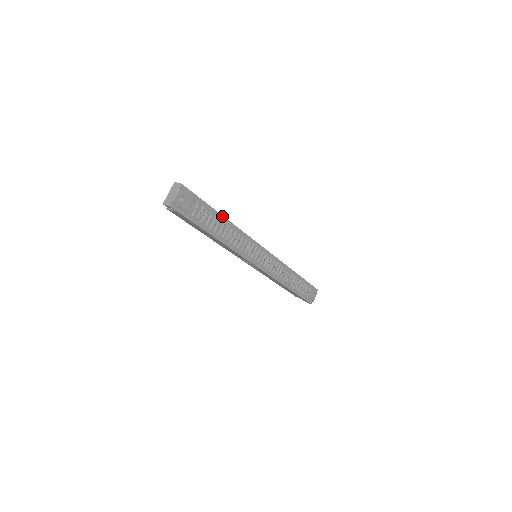
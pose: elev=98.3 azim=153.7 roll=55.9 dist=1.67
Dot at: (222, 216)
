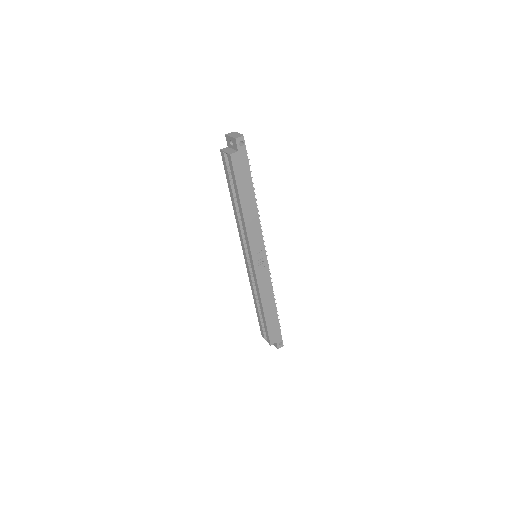
Dot at: occluded
